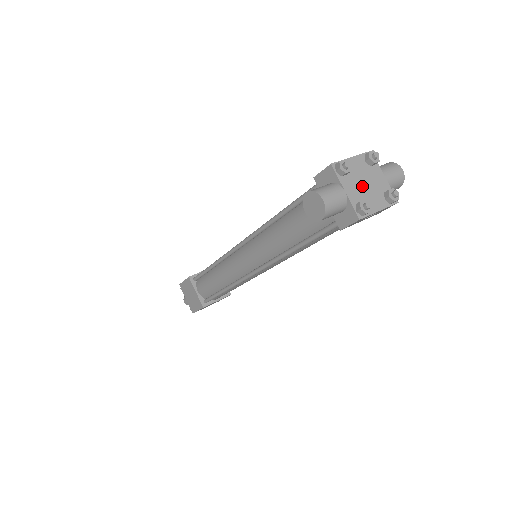
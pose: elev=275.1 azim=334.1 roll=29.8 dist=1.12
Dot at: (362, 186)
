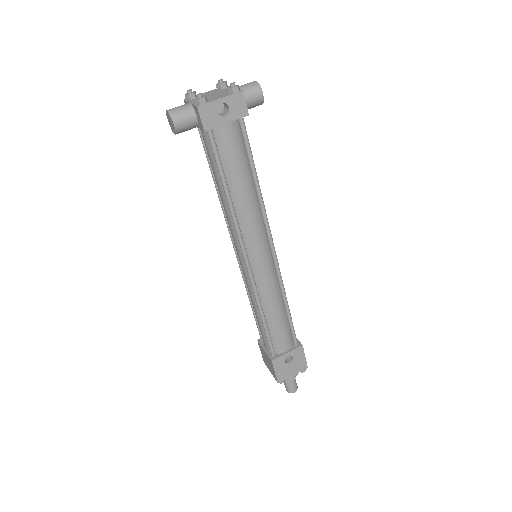
Dot at: (208, 97)
